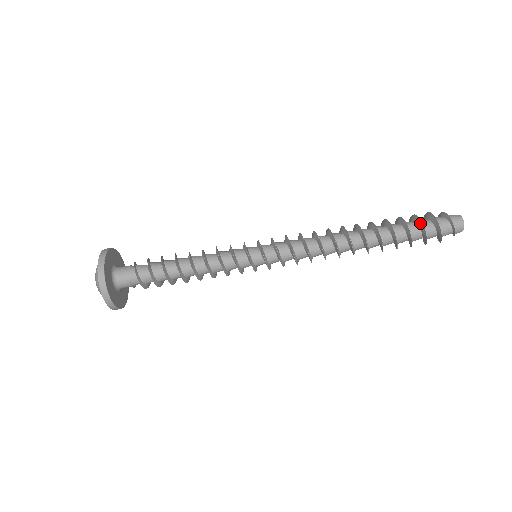
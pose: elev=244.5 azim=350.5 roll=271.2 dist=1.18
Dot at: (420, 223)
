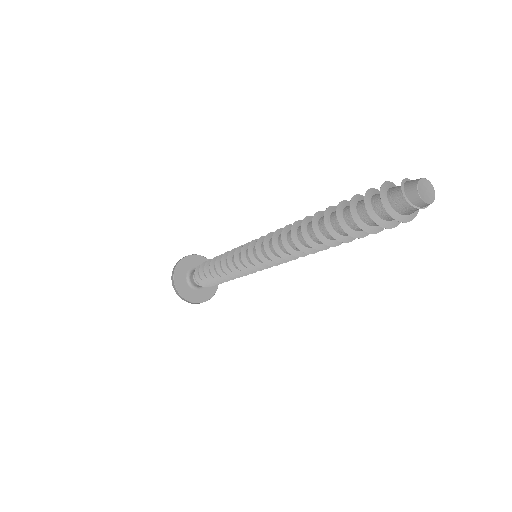
Dot at: (375, 192)
